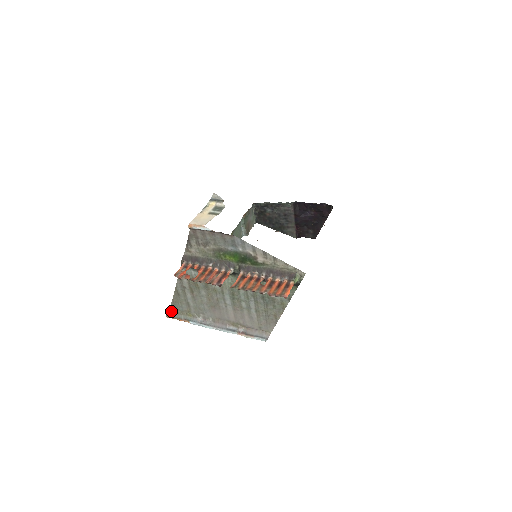
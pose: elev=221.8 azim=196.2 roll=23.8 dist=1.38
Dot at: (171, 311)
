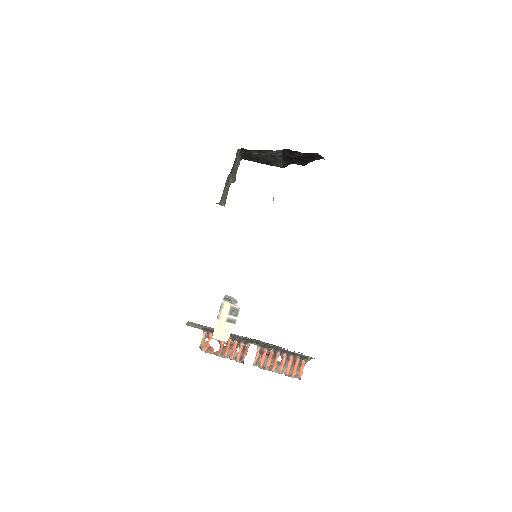
Dot at: (189, 323)
